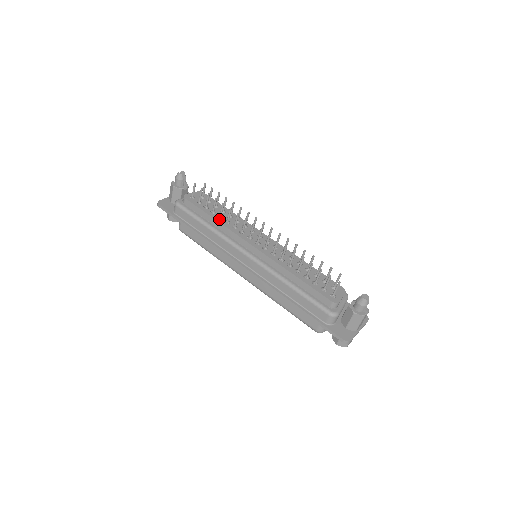
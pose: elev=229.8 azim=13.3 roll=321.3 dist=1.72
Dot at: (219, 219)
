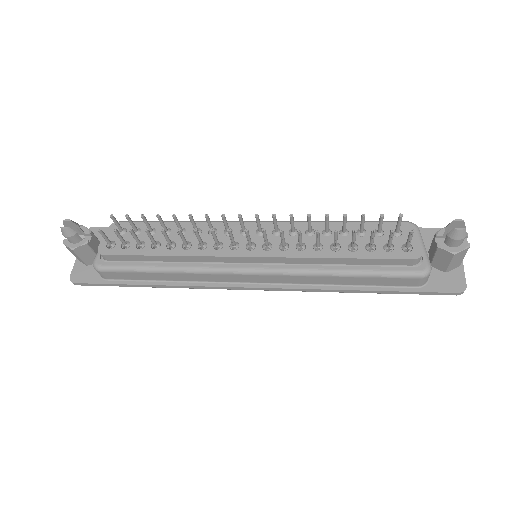
Dot at: (173, 251)
